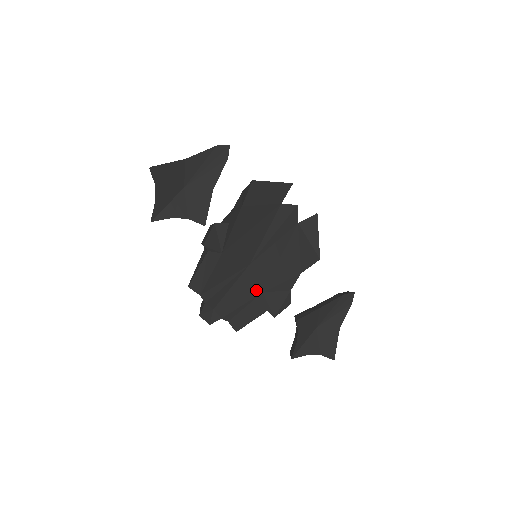
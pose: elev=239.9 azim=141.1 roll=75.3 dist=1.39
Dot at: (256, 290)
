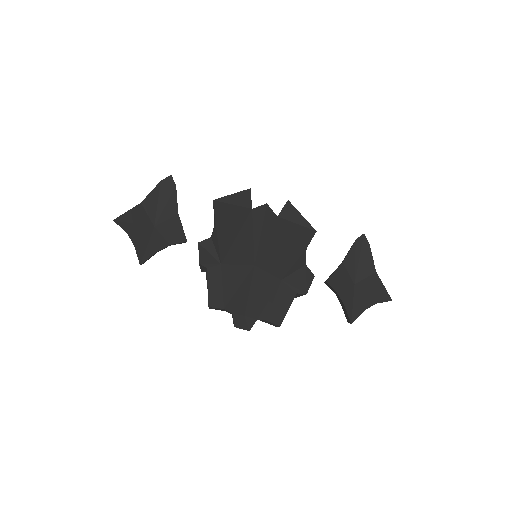
Dot at: (274, 281)
